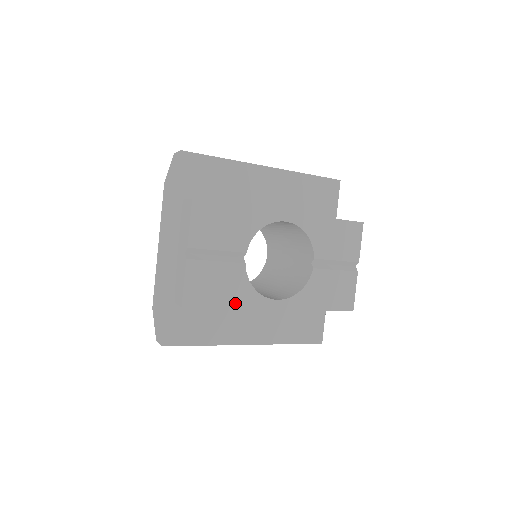
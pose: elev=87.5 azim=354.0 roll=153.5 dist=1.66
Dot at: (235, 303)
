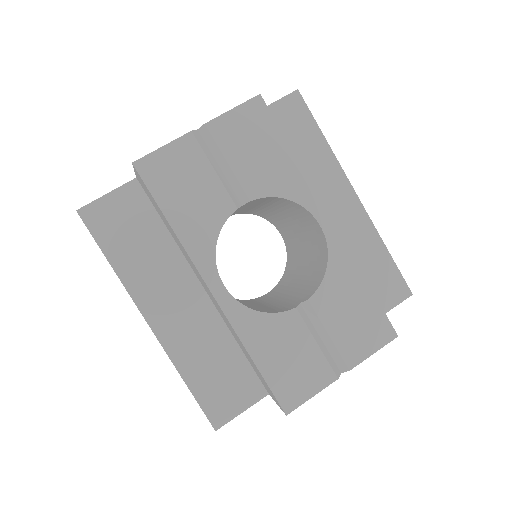
Dot at: (182, 230)
